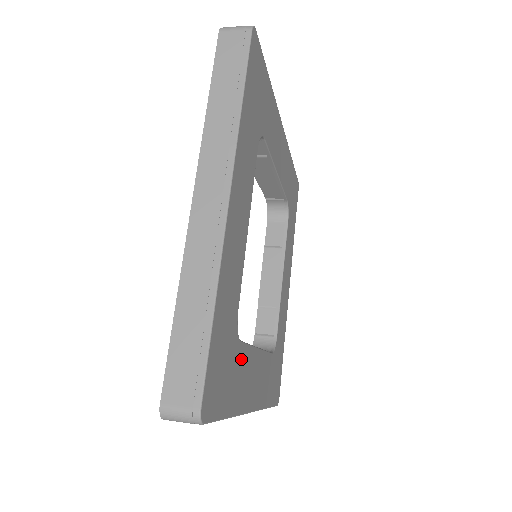
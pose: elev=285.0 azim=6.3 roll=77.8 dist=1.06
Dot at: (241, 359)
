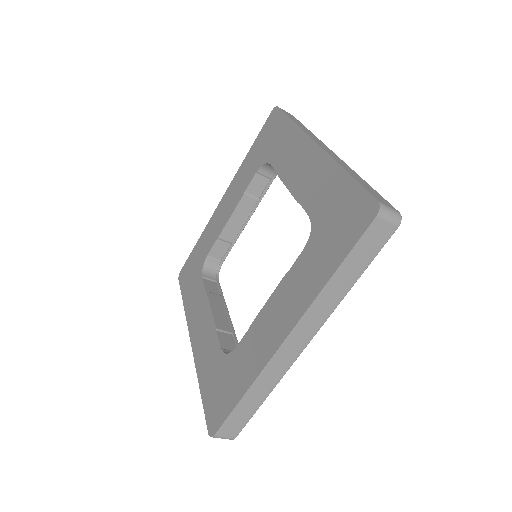
Dot at: occluded
